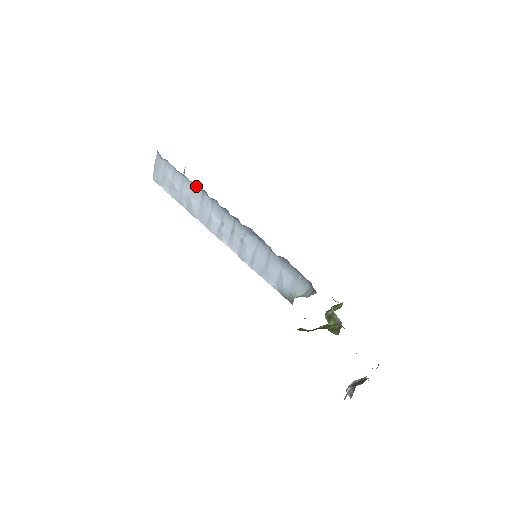
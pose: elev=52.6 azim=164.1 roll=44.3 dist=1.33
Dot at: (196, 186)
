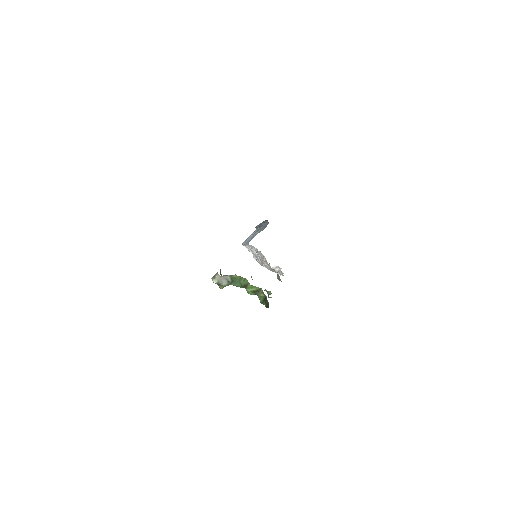
Dot at: occluded
